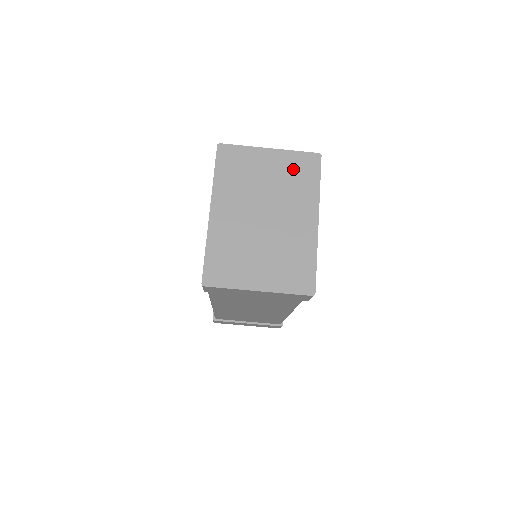
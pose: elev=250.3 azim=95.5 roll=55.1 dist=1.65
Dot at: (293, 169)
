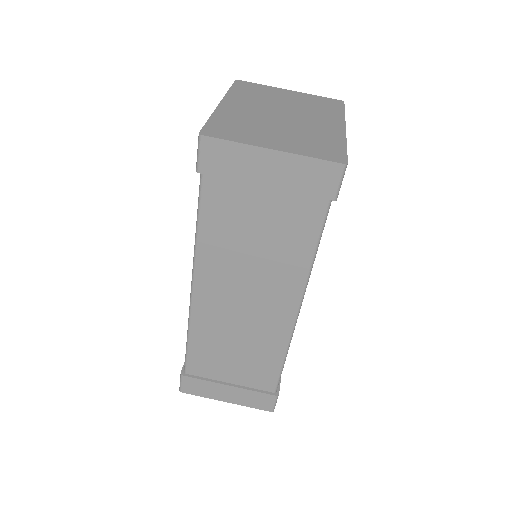
Dot at: (315, 102)
